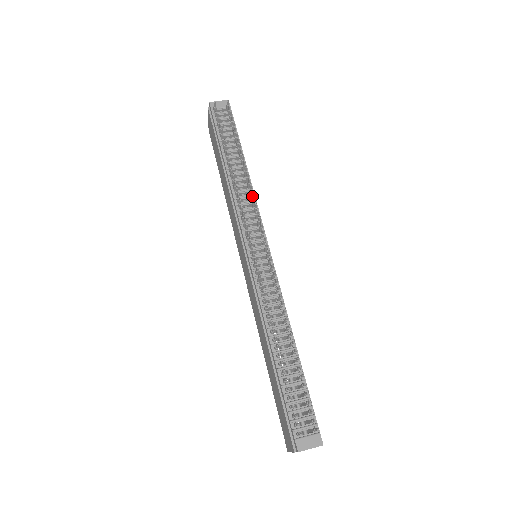
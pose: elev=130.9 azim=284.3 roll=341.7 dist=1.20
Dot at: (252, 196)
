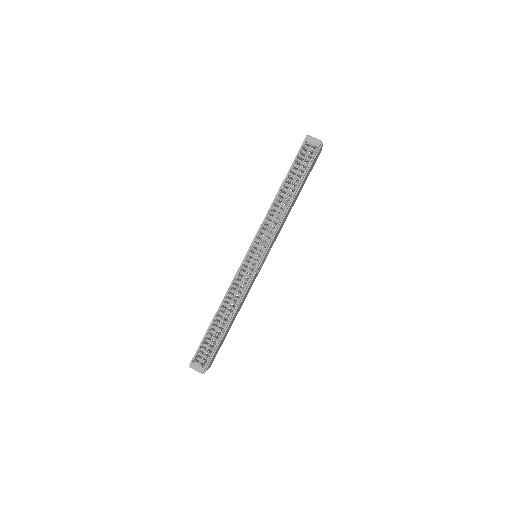
Dot at: (276, 224)
